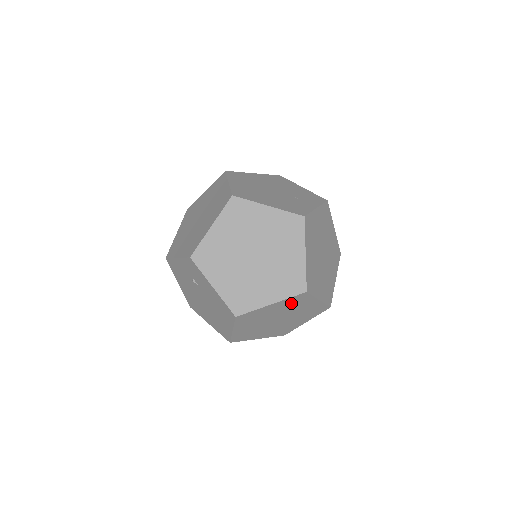
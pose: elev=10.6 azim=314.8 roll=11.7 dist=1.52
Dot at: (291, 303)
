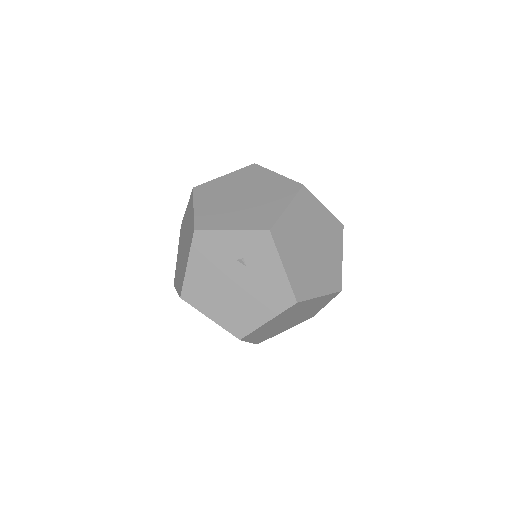
Dot at: (321, 301)
